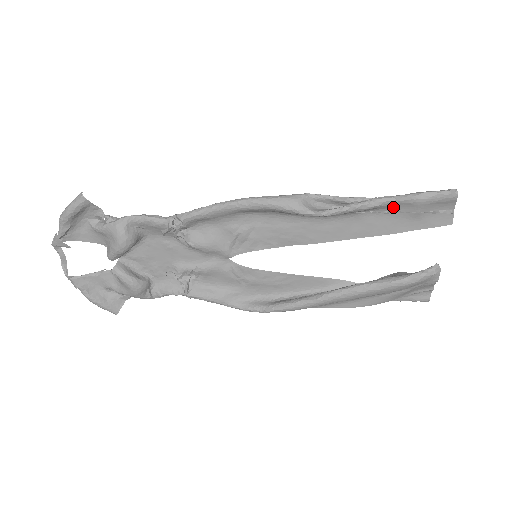
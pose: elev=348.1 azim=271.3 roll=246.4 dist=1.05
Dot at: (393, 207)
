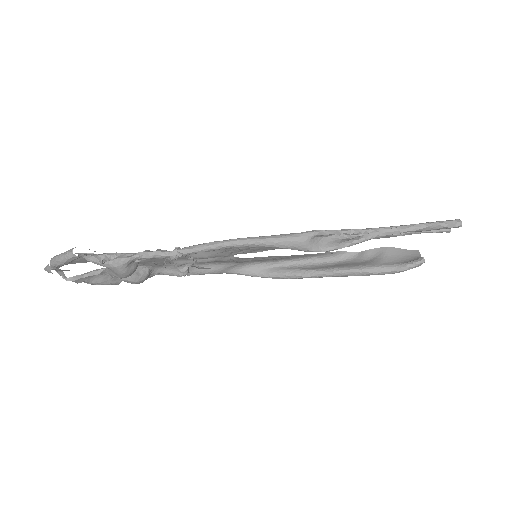
Dot at: occluded
